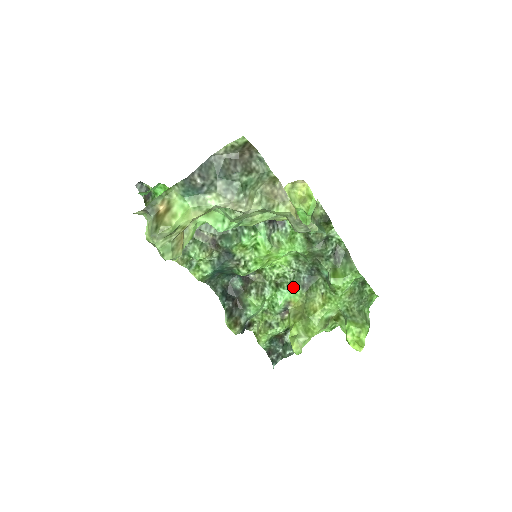
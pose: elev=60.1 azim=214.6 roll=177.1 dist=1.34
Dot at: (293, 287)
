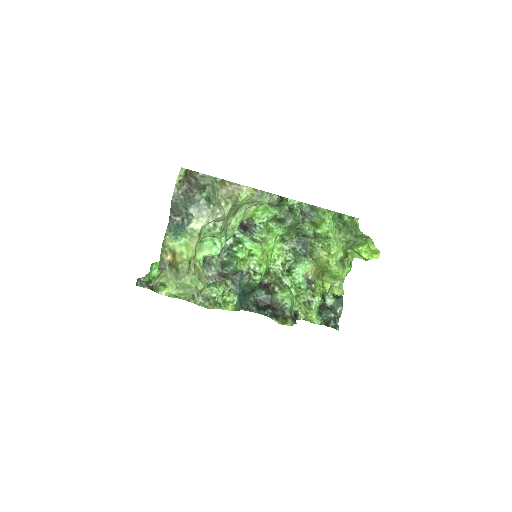
Dot at: (299, 262)
